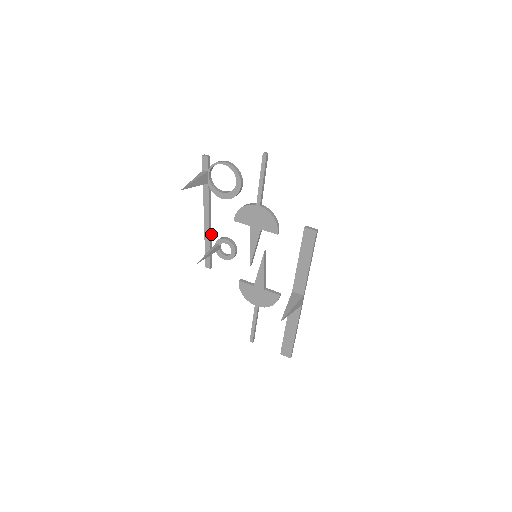
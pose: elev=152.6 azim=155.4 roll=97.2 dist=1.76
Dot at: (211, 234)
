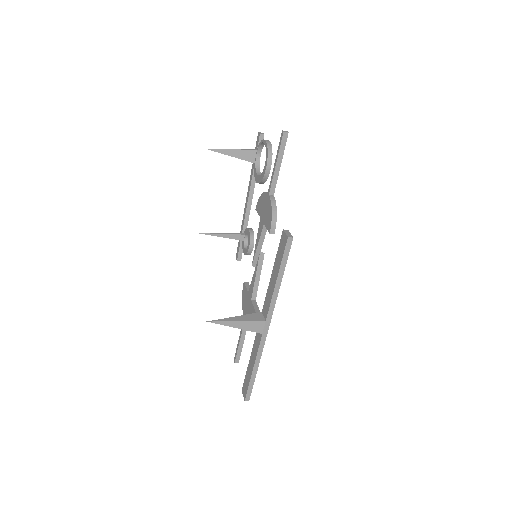
Dot at: occluded
